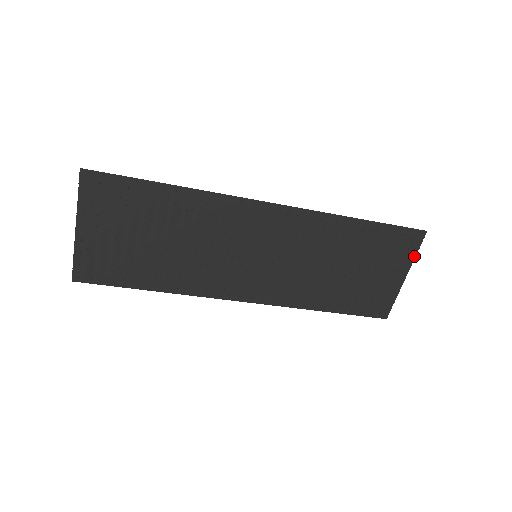
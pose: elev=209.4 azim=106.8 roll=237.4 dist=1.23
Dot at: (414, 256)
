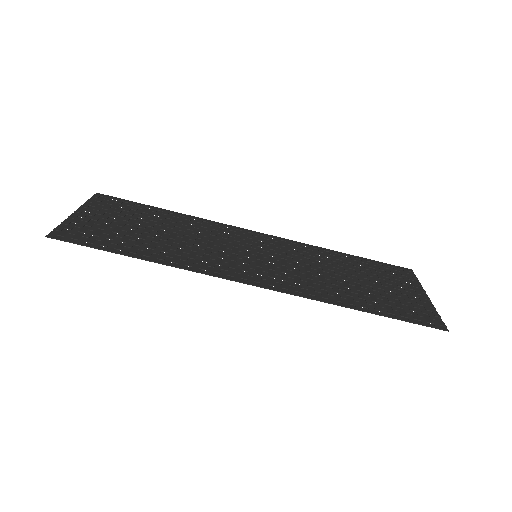
Dot at: (418, 283)
